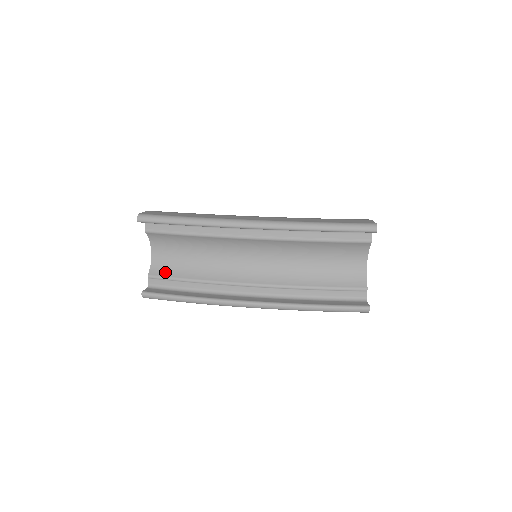
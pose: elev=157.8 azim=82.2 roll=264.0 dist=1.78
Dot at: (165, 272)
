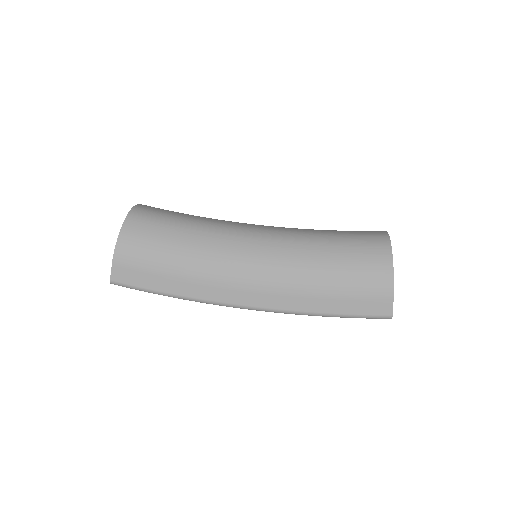
Dot at: occluded
